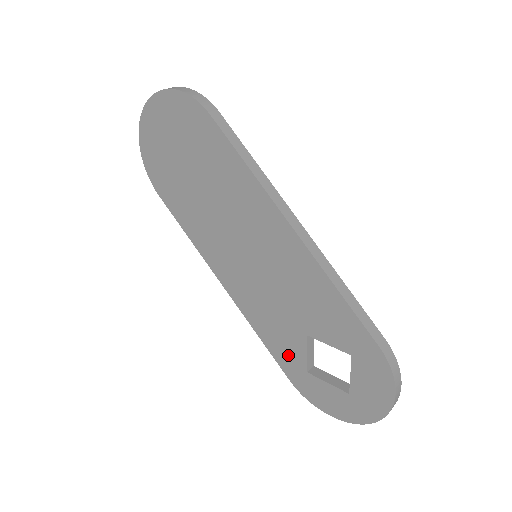
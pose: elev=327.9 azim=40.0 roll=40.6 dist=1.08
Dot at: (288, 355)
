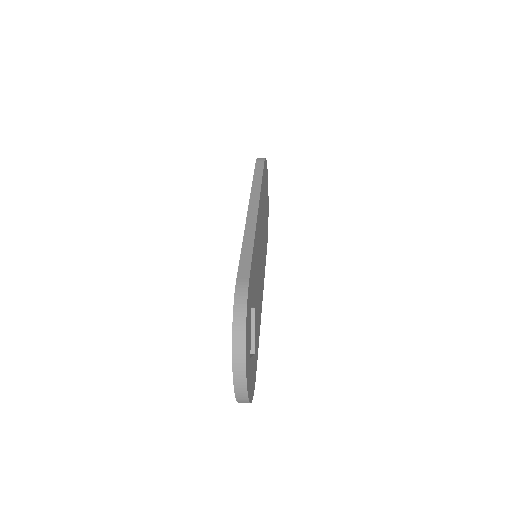
Dot at: occluded
